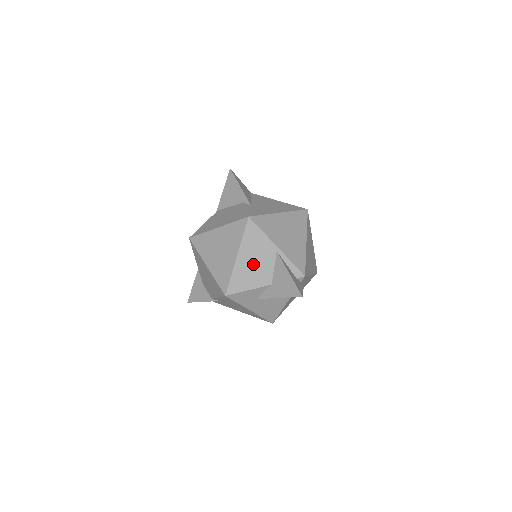
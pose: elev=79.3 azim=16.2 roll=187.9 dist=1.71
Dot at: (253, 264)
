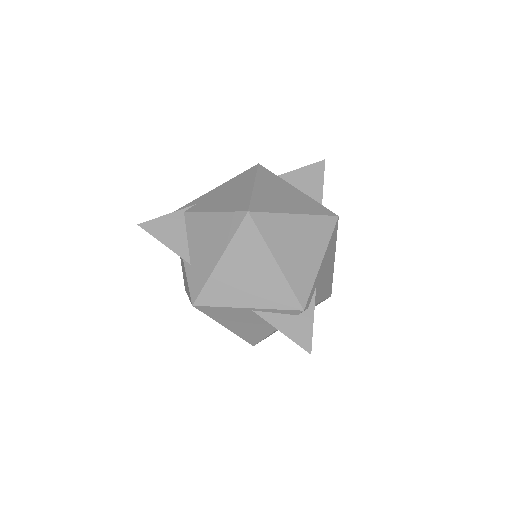
Dot at: (245, 325)
